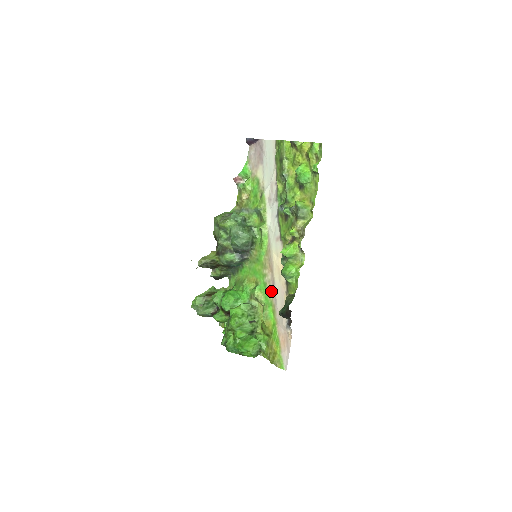
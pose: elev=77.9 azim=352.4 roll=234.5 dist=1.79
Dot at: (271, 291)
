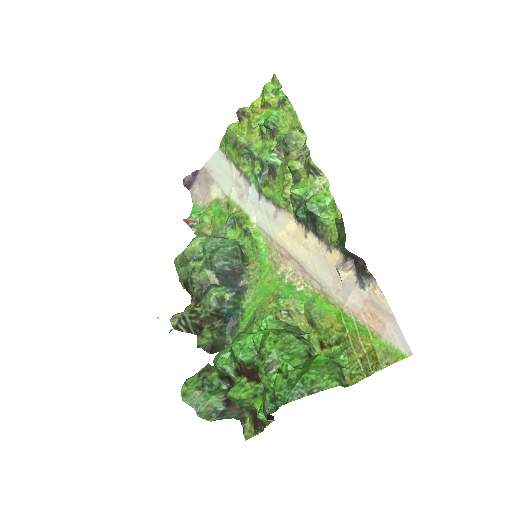
Dot at: (304, 280)
